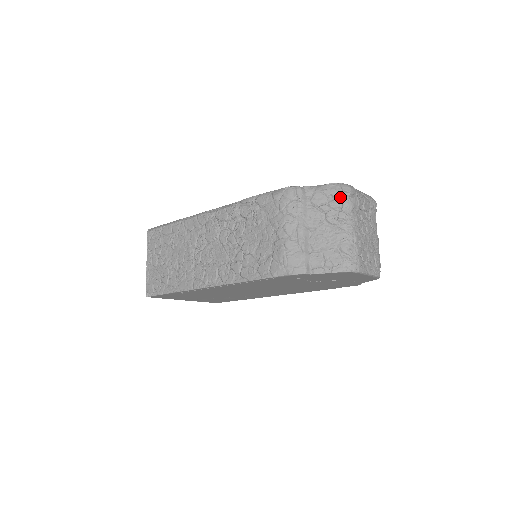
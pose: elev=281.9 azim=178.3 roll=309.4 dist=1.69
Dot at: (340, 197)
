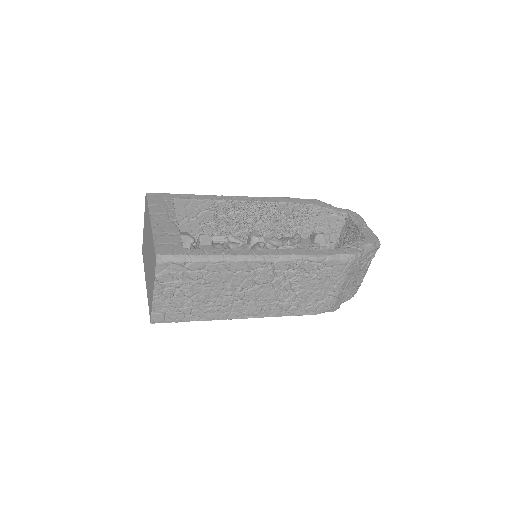
Dot at: (374, 253)
